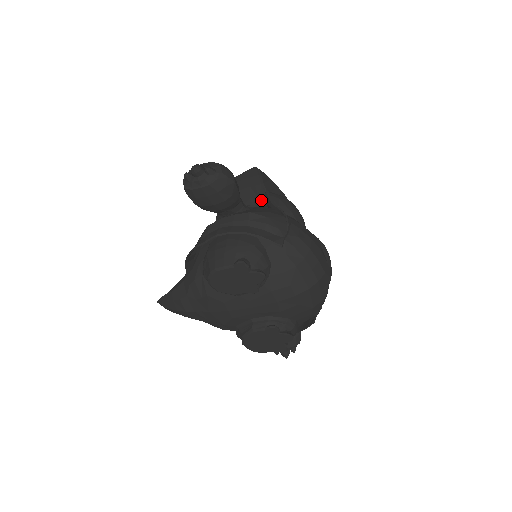
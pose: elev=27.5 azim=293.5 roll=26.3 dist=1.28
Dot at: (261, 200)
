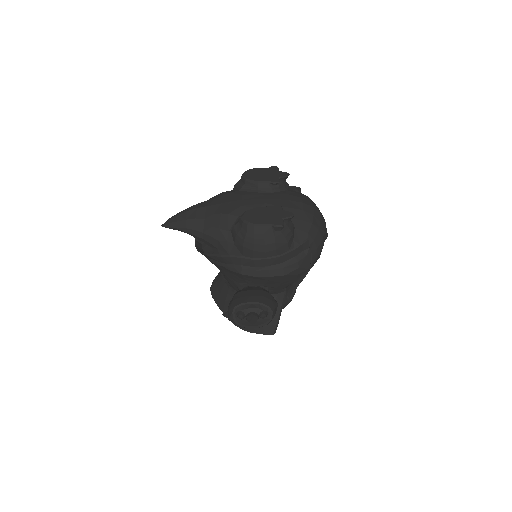
Dot at: occluded
